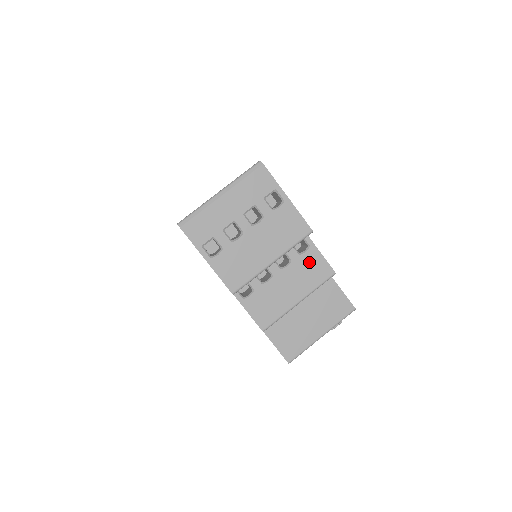
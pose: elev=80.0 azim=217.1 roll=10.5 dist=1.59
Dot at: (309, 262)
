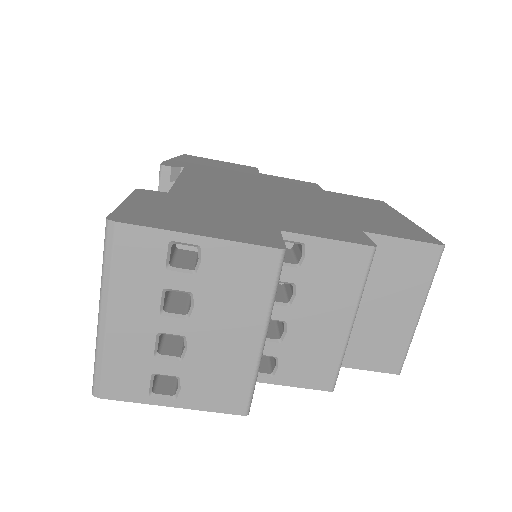
Dot at: (322, 265)
